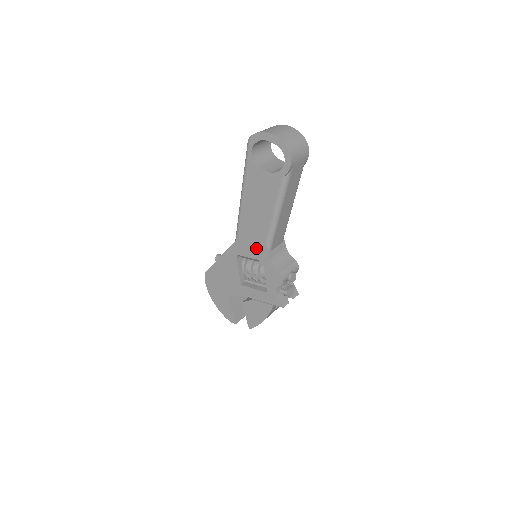
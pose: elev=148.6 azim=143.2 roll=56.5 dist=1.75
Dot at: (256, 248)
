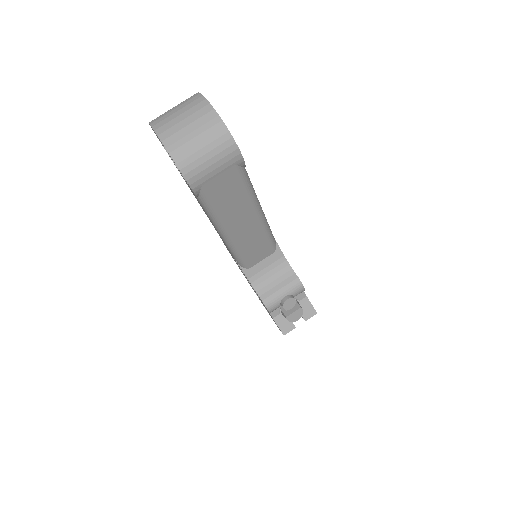
Dot at: occluded
